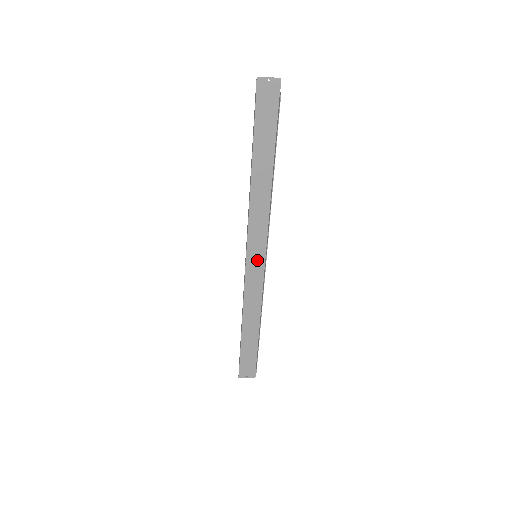
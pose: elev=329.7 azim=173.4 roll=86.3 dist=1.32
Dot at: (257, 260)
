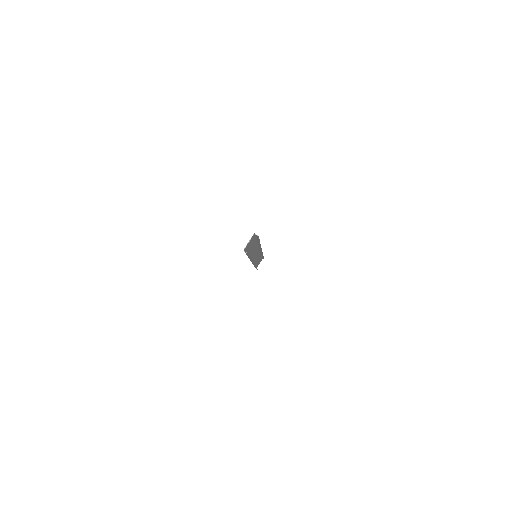
Dot at: (256, 255)
